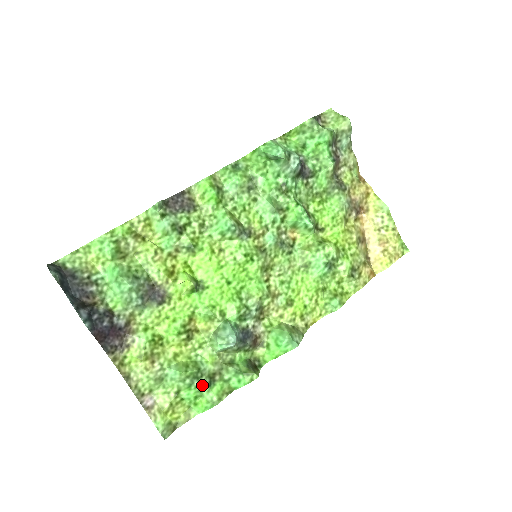
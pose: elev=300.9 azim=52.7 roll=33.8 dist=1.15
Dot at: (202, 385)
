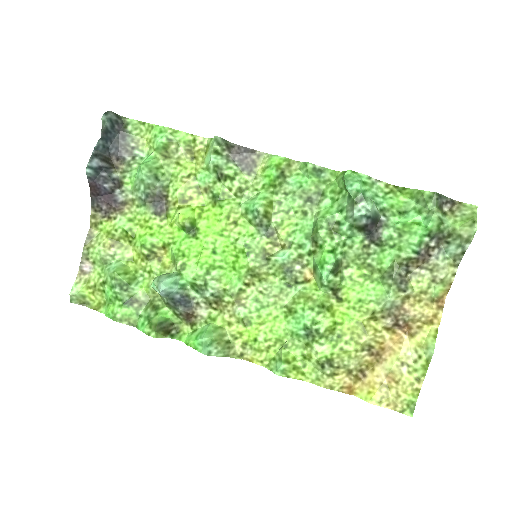
Dot at: (120, 296)
